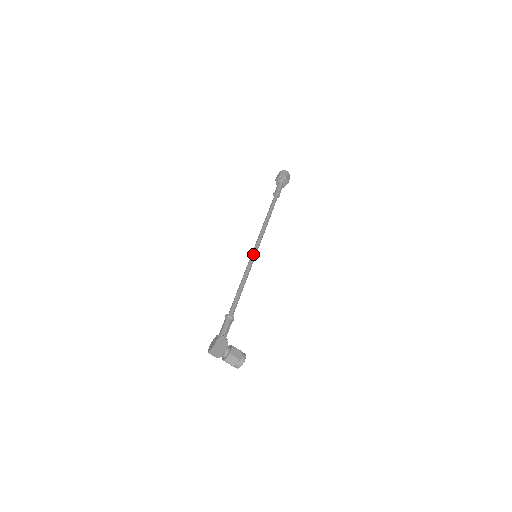
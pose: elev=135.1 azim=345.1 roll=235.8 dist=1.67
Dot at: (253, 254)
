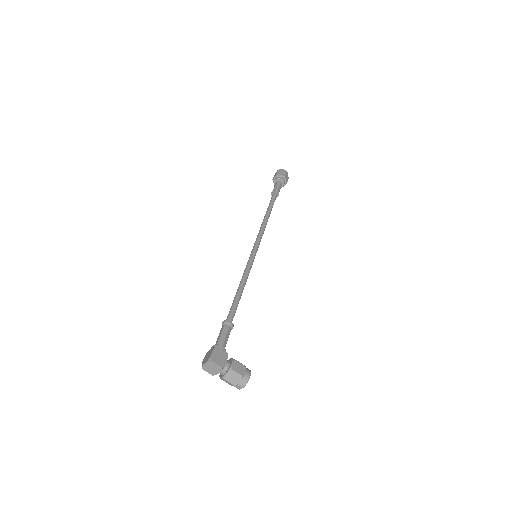
Dot at: (253, 253)
